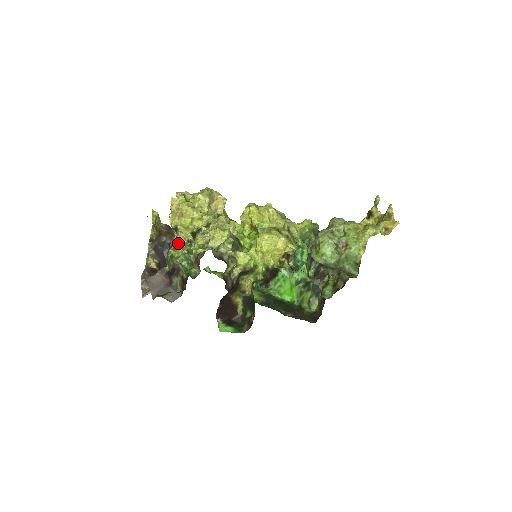
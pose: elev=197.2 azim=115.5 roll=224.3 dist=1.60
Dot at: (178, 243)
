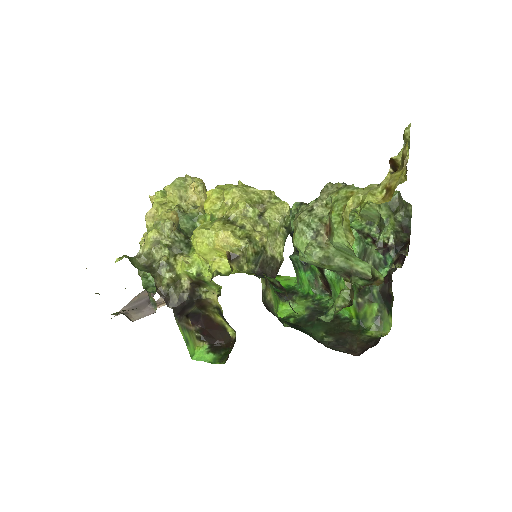
Dot at: occluded
